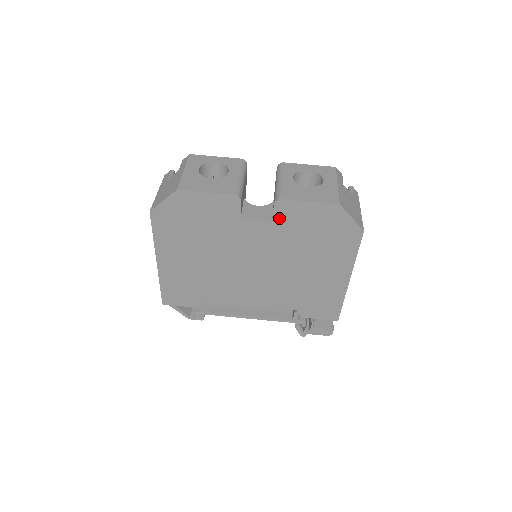
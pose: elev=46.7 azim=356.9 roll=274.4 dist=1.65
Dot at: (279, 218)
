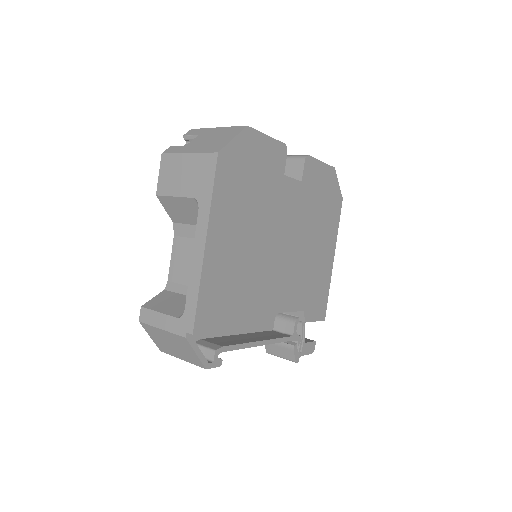
Dot at: (305, 178)
